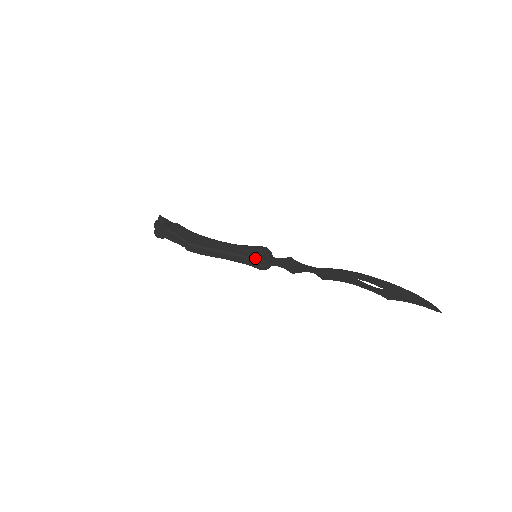
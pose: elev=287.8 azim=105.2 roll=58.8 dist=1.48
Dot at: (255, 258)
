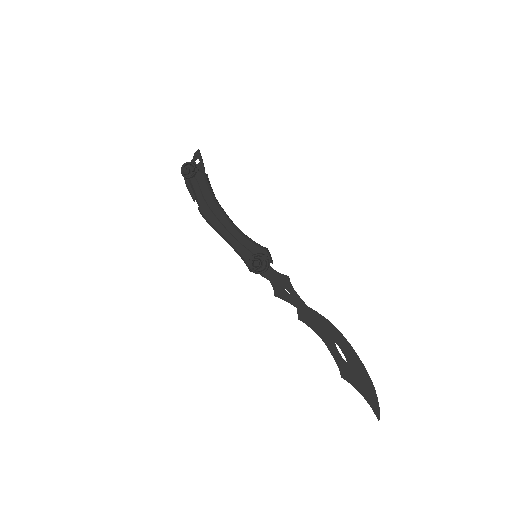
Dot at: (248, 263)
